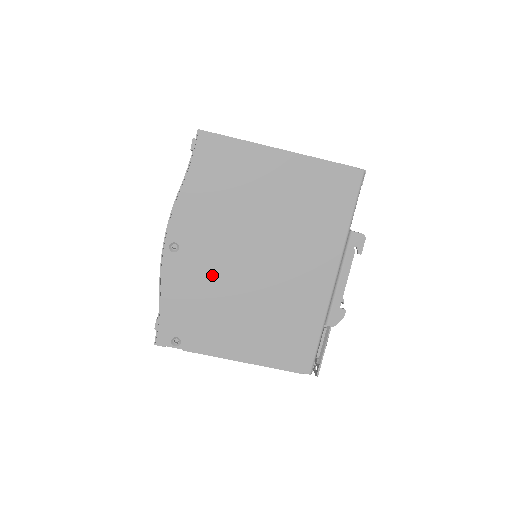
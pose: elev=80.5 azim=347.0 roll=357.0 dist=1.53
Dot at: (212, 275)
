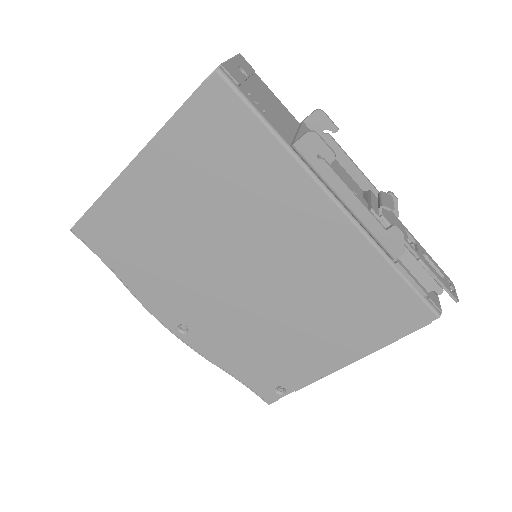
Dot at: (234, 321)
